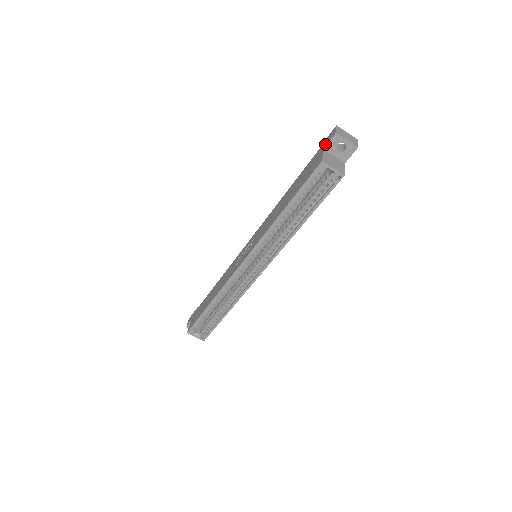
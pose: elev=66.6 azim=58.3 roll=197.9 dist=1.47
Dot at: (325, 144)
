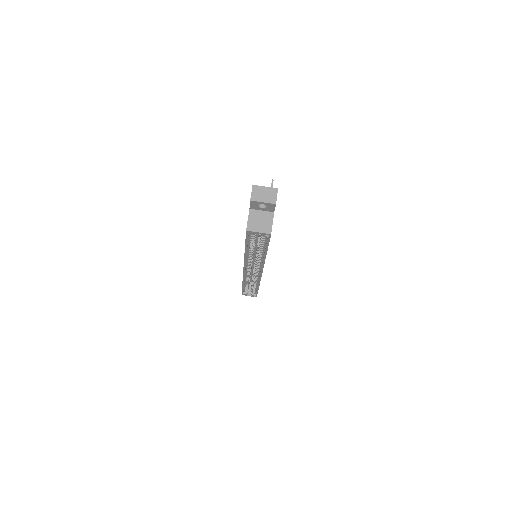
Dot at: occluded
